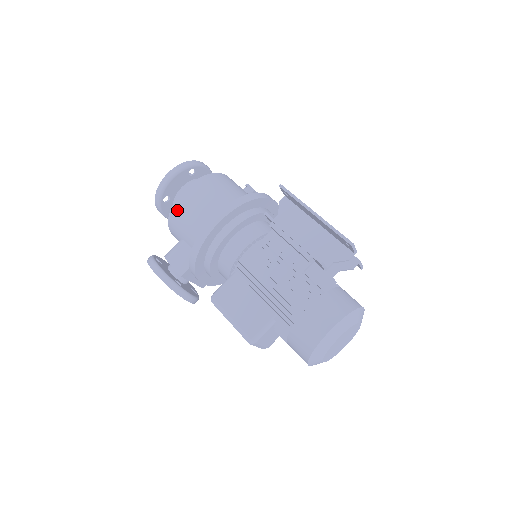
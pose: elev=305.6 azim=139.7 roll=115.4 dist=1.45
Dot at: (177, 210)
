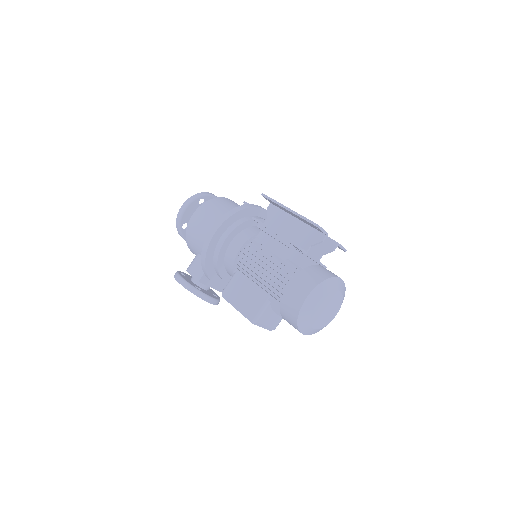
Dot at: (190, 231)
